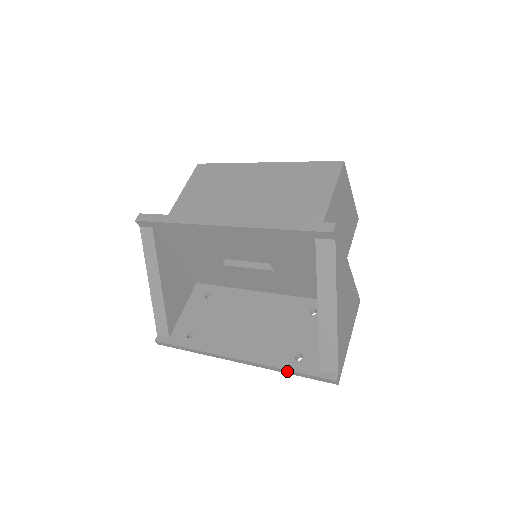
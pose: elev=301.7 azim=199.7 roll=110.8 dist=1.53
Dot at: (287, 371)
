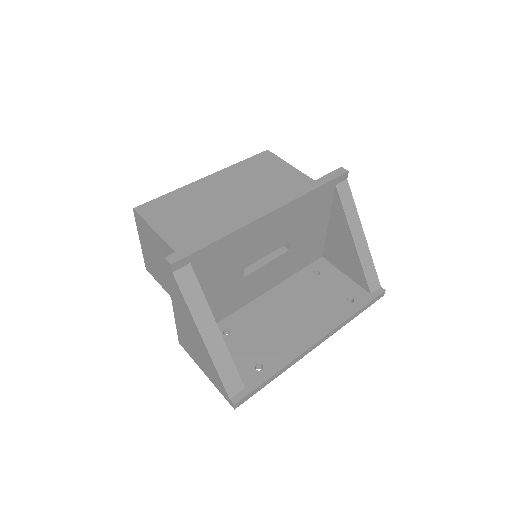
Dot at: (355, 314)
